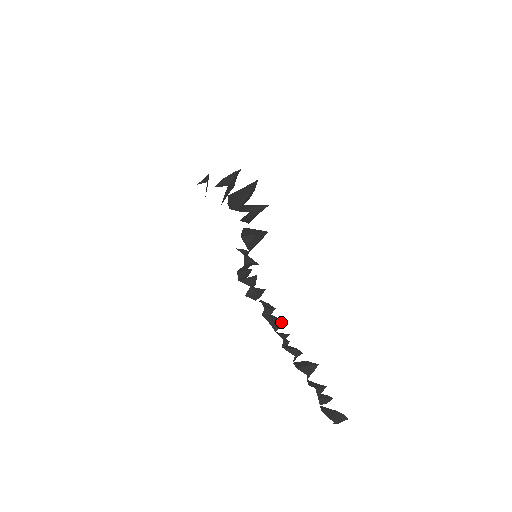
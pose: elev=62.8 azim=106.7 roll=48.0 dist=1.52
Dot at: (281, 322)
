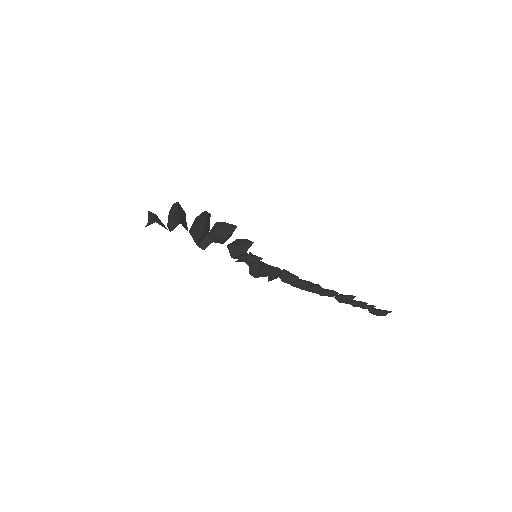
Dot at: (310, 284)
